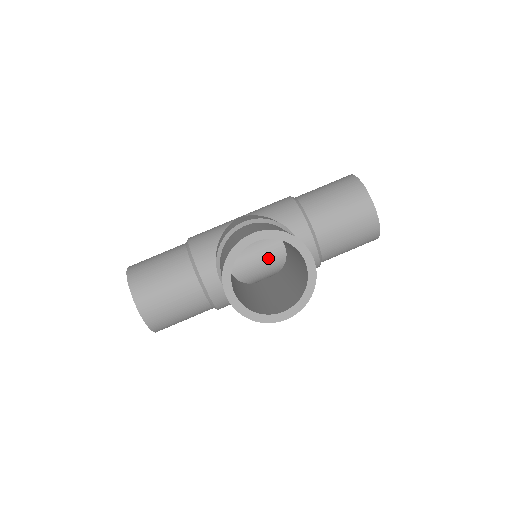
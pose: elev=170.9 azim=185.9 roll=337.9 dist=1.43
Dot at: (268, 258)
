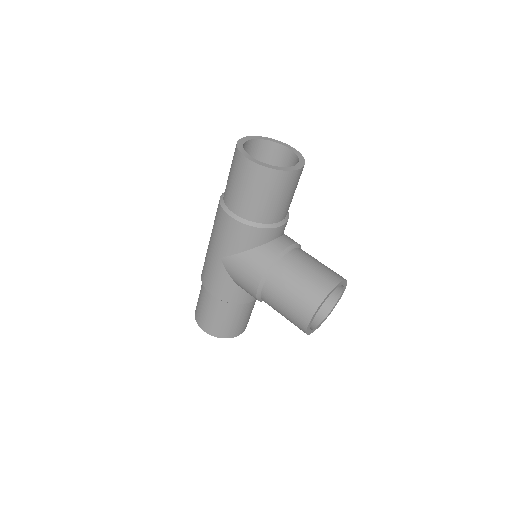
Dot at: occluded
